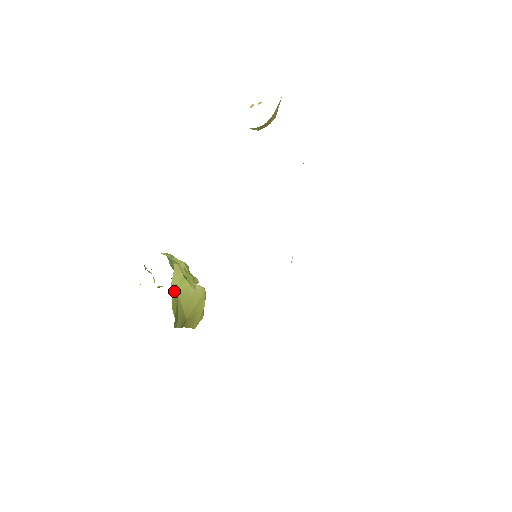
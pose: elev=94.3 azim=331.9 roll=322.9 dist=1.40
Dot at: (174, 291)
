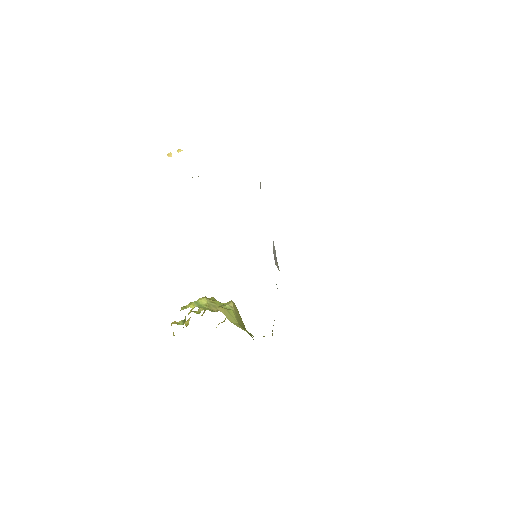
Dot at: (237, 325)
